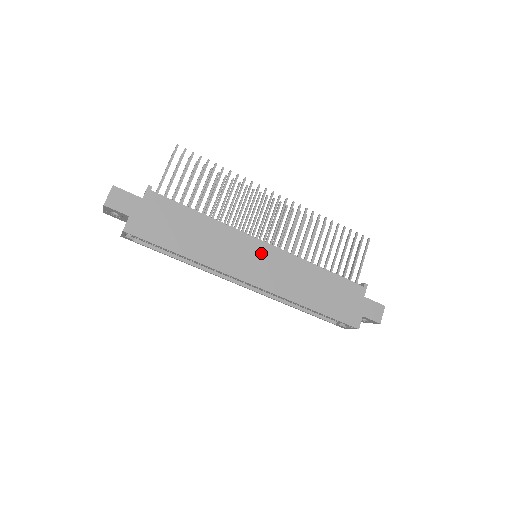
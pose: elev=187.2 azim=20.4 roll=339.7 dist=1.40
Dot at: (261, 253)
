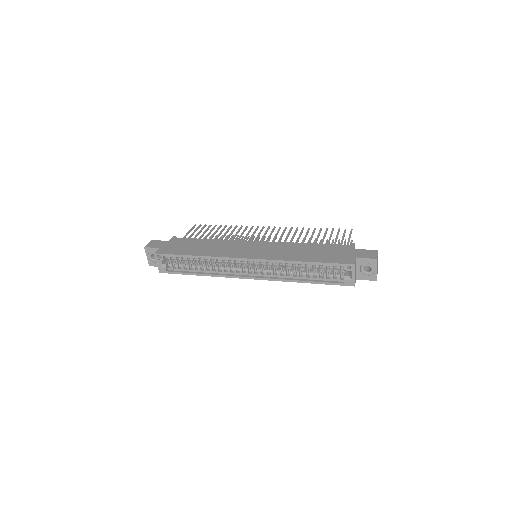
Dot at: (254, 245)
